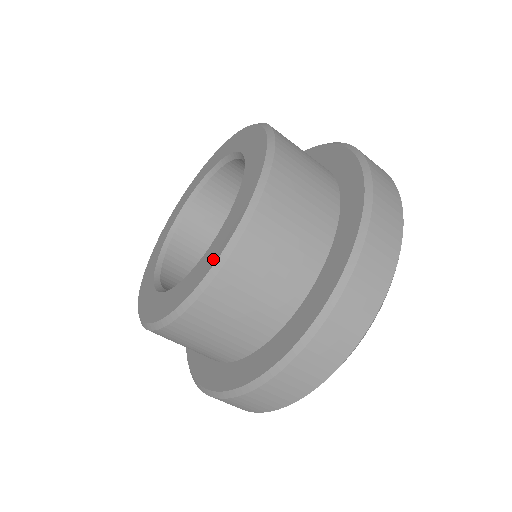
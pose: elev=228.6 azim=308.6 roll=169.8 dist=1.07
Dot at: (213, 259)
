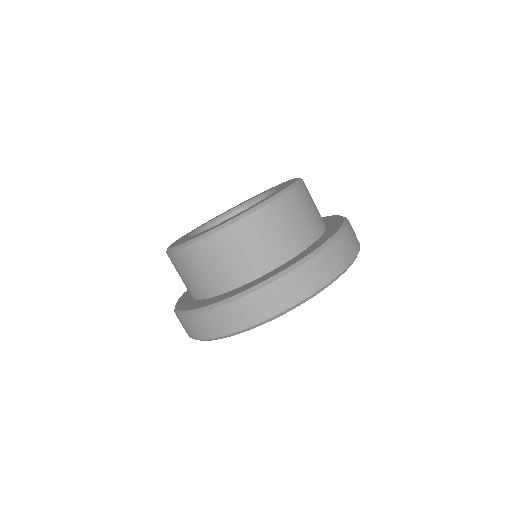
Dot at: (282, 189)
